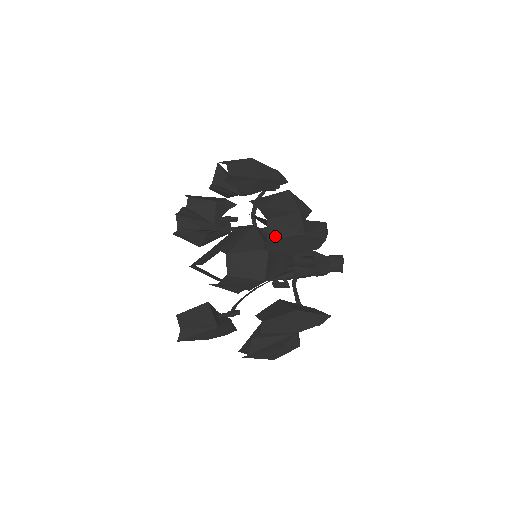
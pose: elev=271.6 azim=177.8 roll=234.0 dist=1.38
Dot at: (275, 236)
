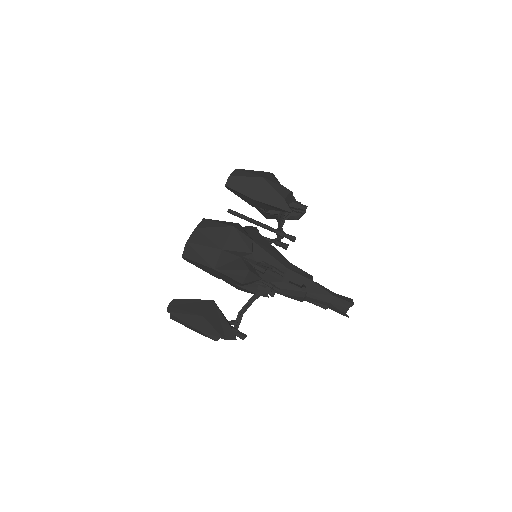
Dot at: (189, 257)
